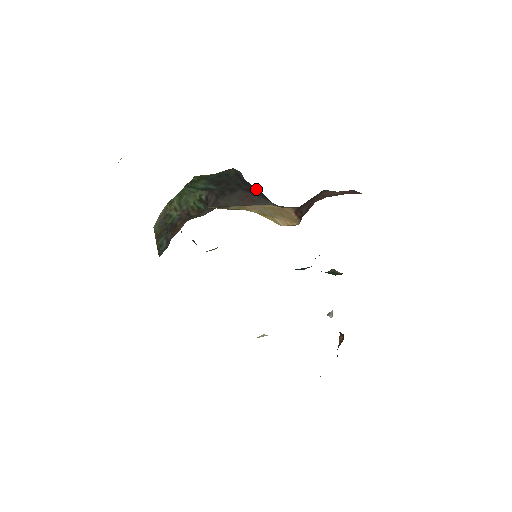
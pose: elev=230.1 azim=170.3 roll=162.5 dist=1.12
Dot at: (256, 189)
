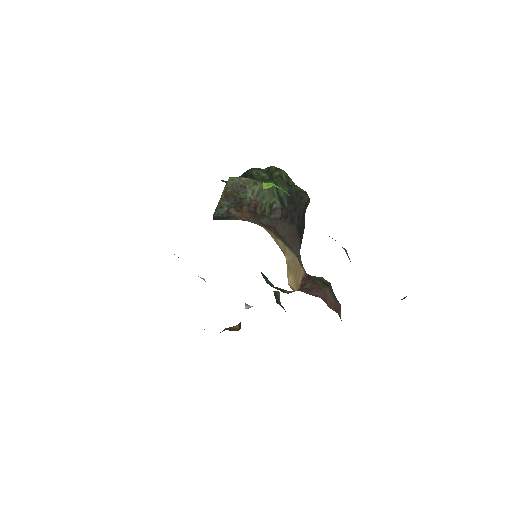
Dot at: (303, 228)
